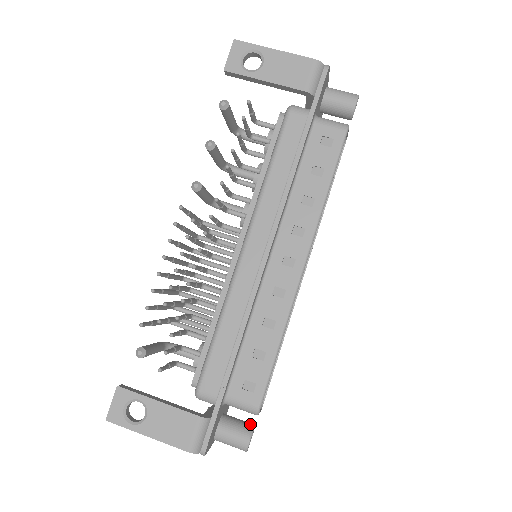
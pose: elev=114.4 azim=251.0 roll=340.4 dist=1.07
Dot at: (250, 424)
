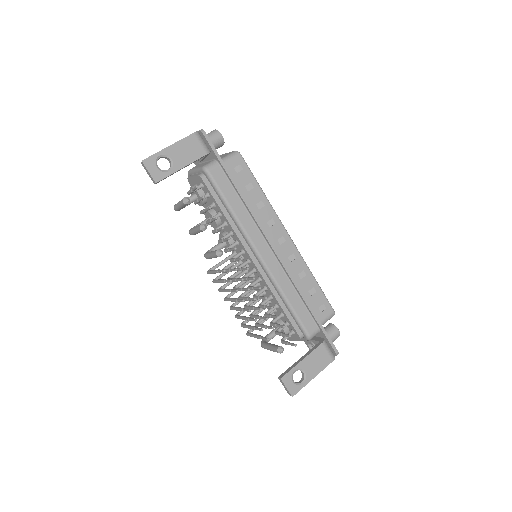
Dot at: (329, 325)
